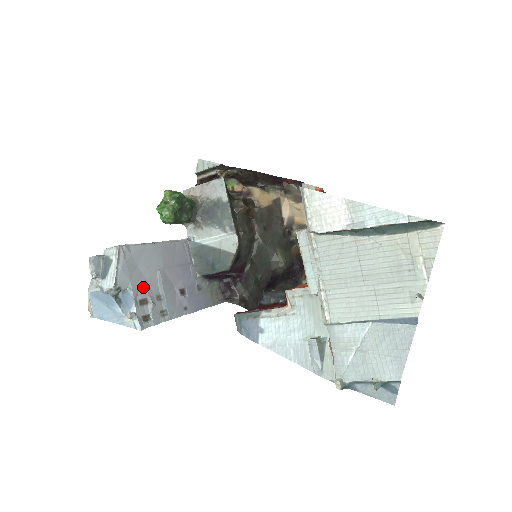
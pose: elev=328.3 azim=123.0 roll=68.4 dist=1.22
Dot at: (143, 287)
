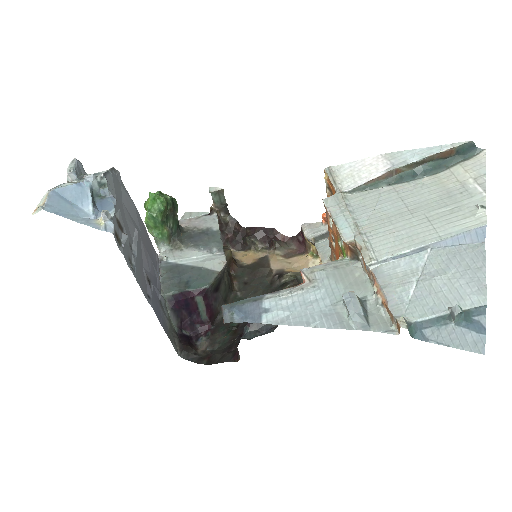
Dot at: (123, 217)
